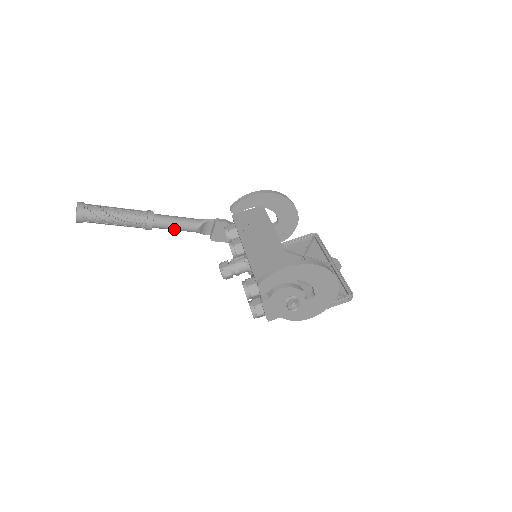
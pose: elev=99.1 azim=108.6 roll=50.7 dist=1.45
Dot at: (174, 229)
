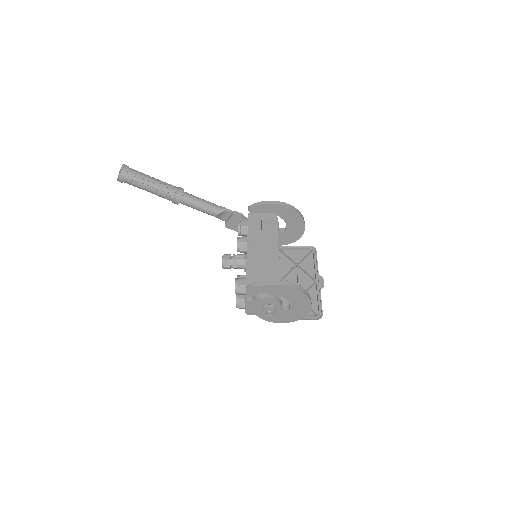
Dot at: (196, 209)
